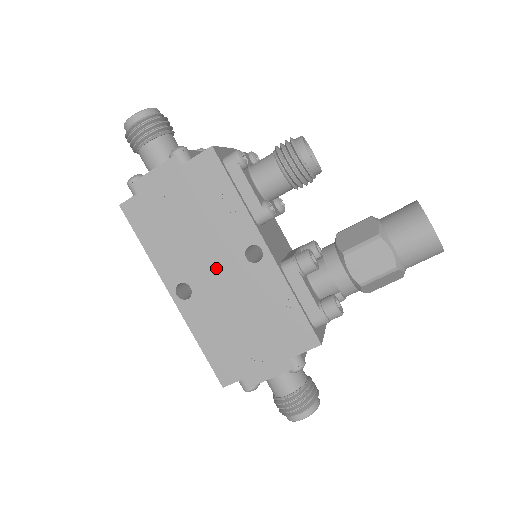
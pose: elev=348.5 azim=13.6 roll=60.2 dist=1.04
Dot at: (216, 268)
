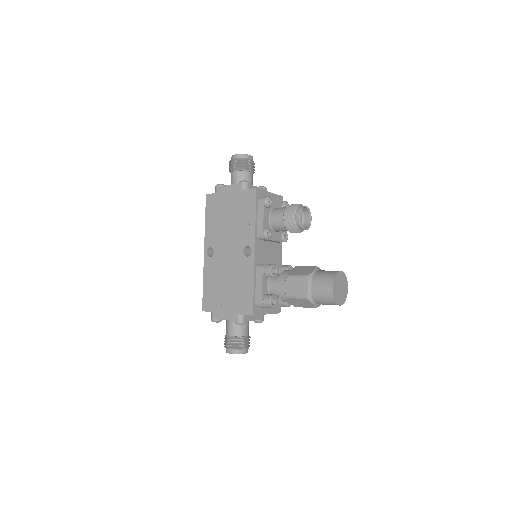
Dot at: (229, 249)
